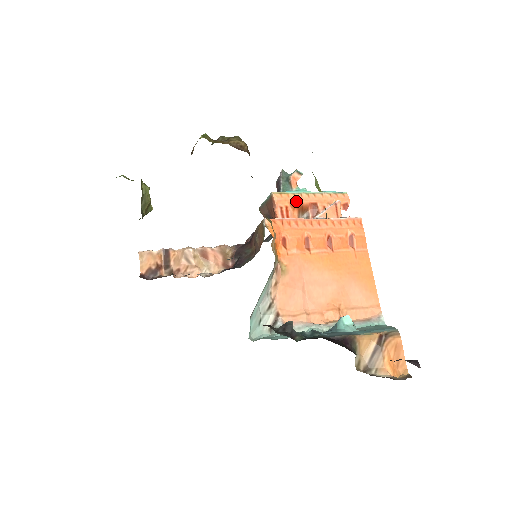
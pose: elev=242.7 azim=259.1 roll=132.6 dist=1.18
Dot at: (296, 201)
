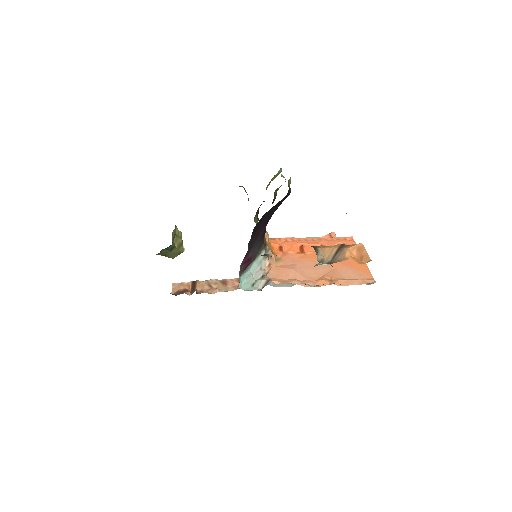
Dot at: occluded
